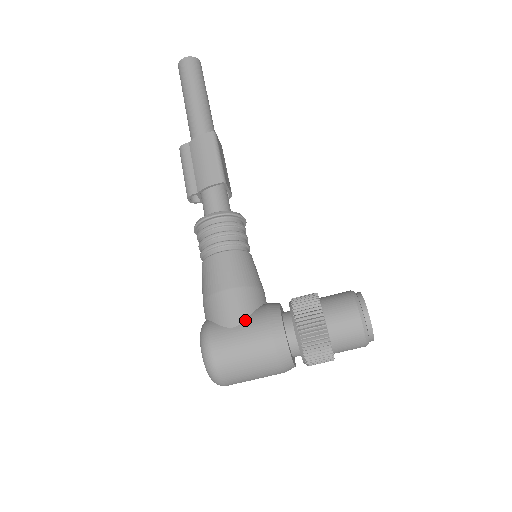
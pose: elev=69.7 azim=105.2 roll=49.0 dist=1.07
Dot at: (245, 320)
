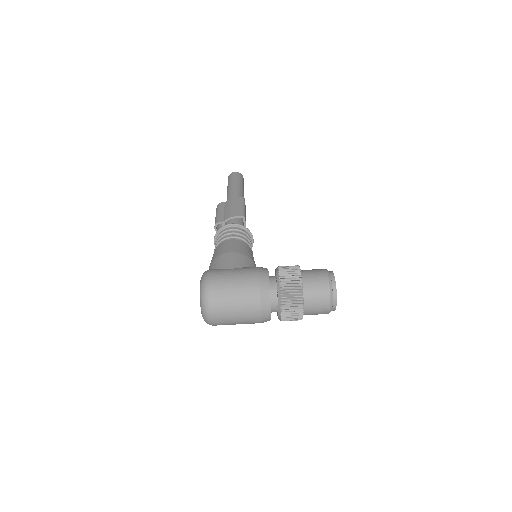
Dot at: (240, 267)
